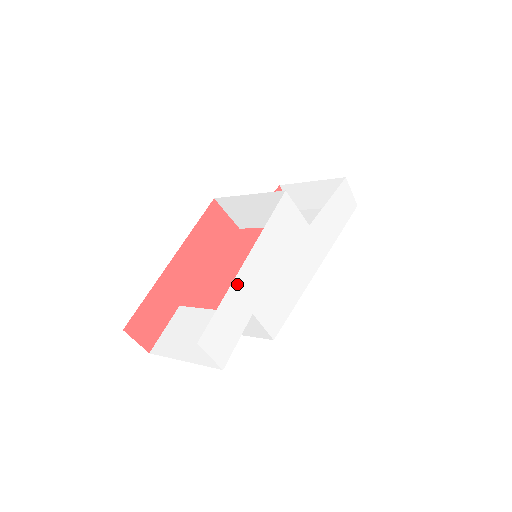
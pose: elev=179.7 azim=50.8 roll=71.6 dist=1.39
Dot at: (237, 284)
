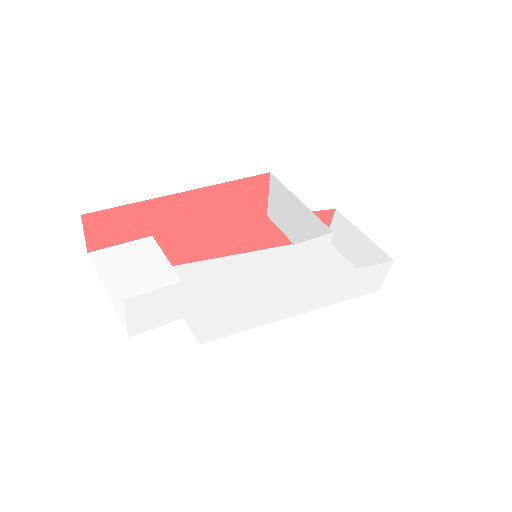
Dot at: (211, 277)
